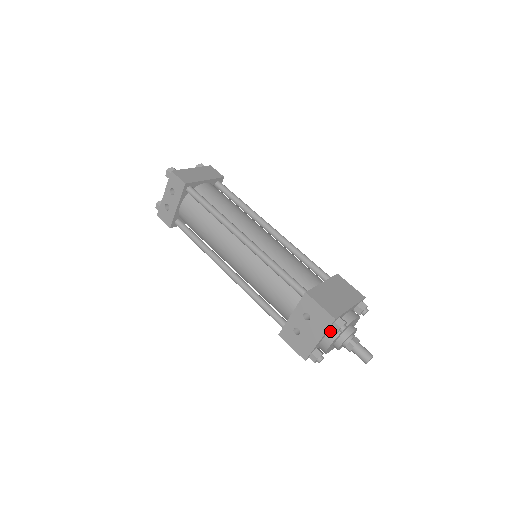
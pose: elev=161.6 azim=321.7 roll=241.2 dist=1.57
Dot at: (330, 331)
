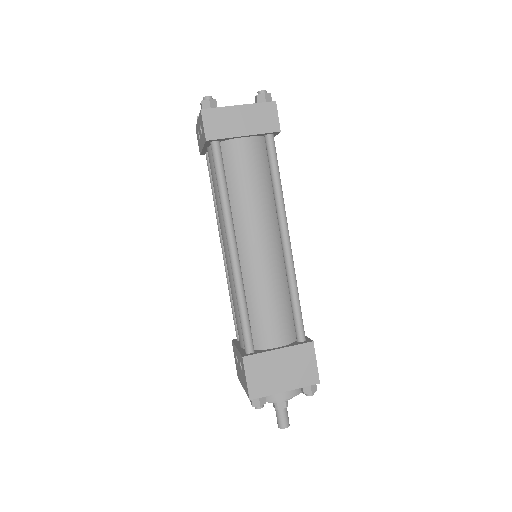
Dot at: occluded
